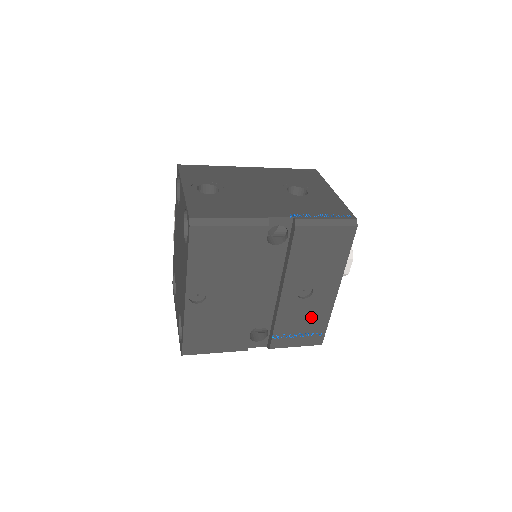
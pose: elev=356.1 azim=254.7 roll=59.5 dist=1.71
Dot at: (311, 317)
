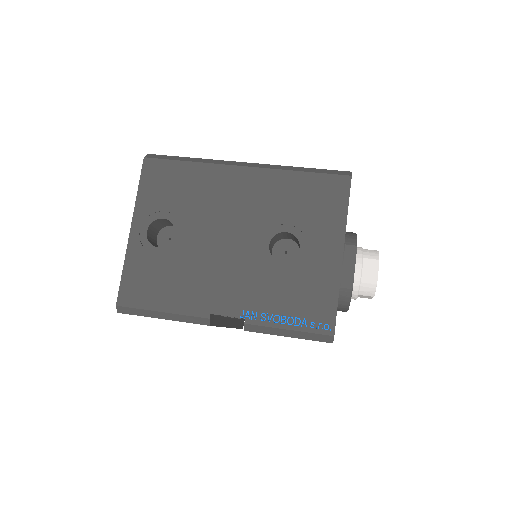
Dot at: occluded
